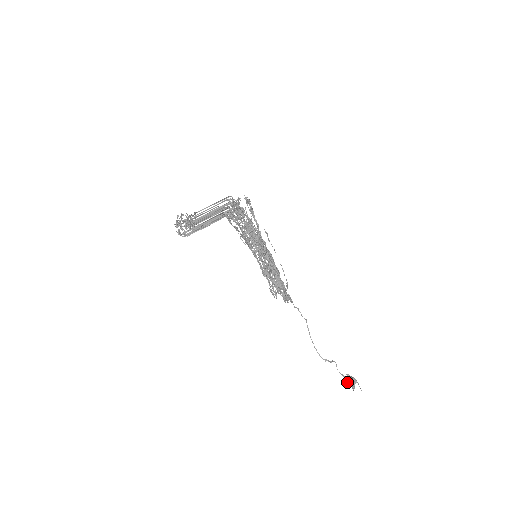
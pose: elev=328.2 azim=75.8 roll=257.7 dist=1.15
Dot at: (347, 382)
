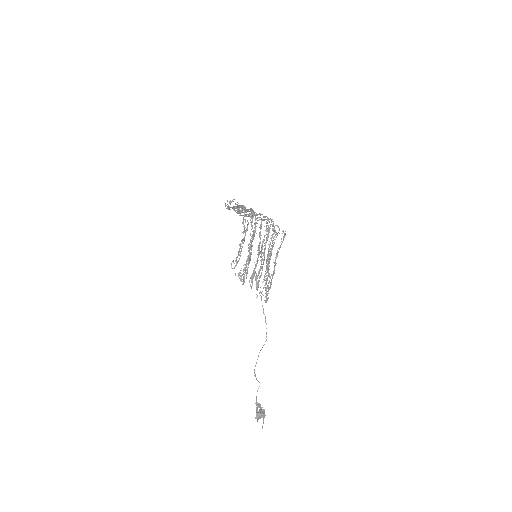
Dot at: (257, 409)
